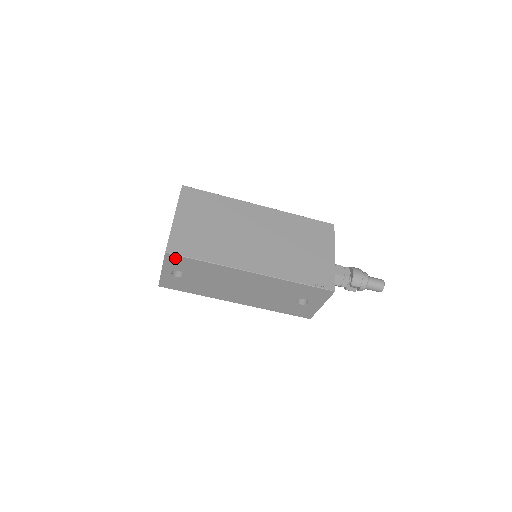
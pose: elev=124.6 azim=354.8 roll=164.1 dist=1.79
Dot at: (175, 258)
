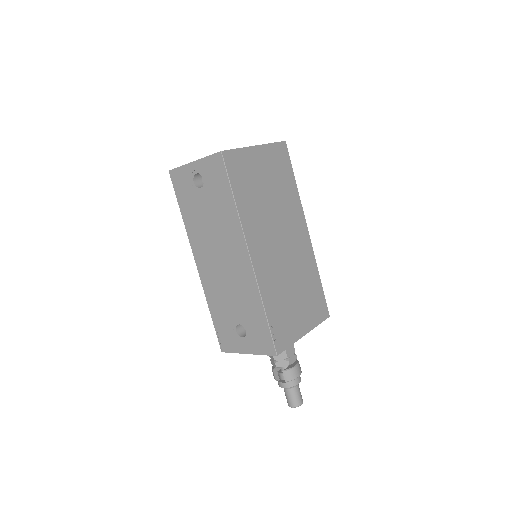
Dot at: (219, 166)
